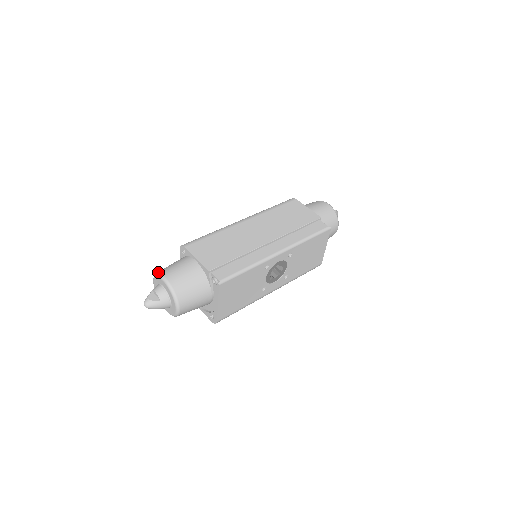
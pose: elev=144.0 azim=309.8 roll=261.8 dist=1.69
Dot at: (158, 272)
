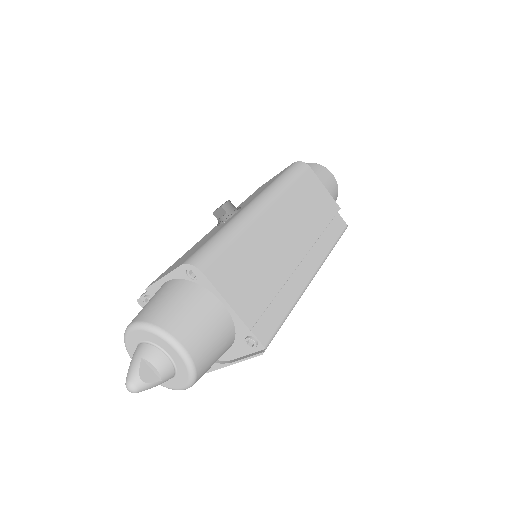
Dot at: (160, 327)
